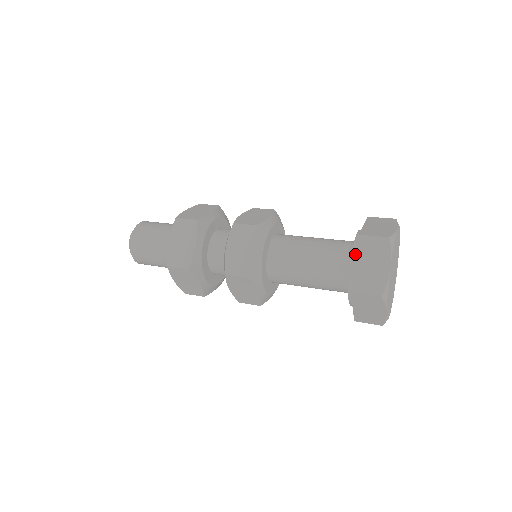
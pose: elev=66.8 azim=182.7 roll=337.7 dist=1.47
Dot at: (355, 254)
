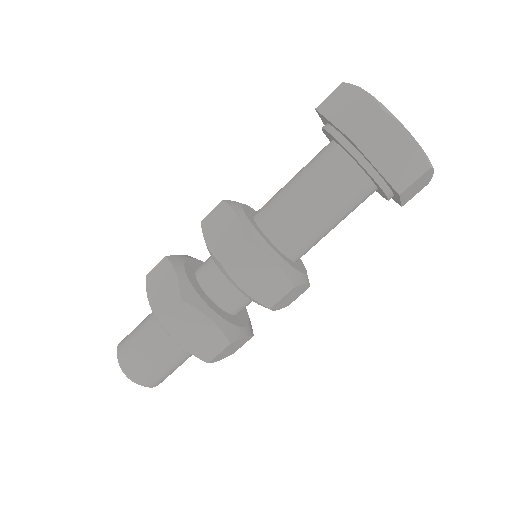
Dot at: (329, 127)
